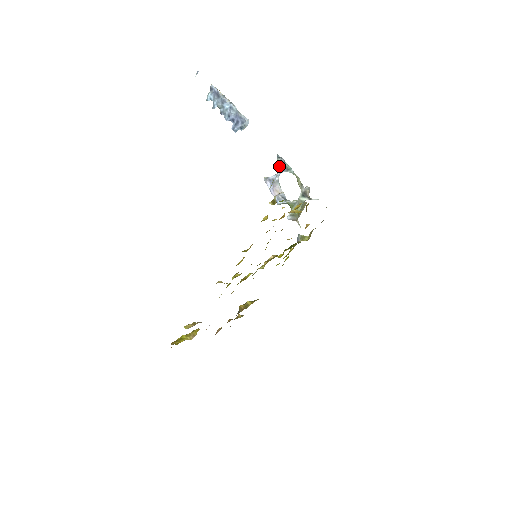
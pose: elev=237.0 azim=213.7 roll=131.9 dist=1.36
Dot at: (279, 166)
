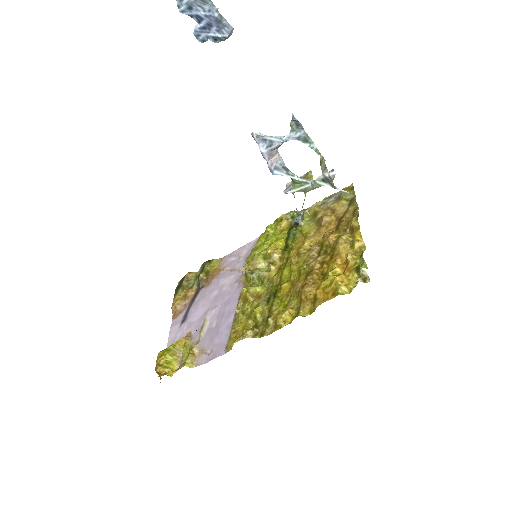
Dot at: (290, 131)
